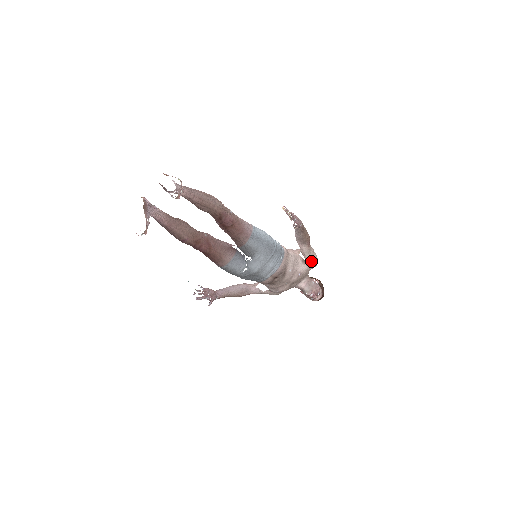
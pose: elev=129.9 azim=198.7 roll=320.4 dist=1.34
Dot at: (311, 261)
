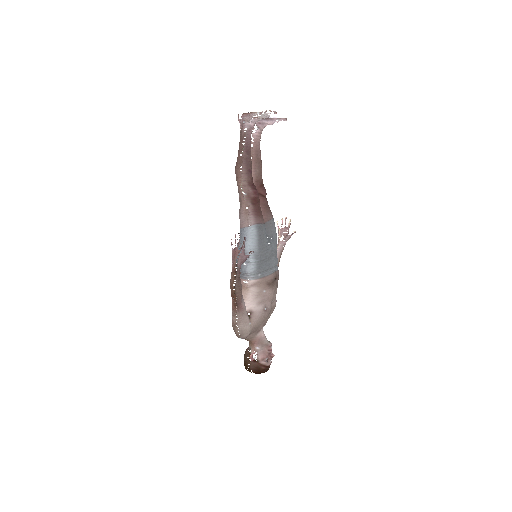
Dot at: occluded
